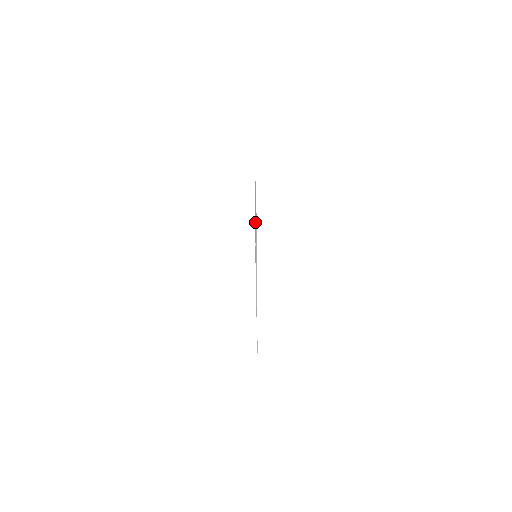
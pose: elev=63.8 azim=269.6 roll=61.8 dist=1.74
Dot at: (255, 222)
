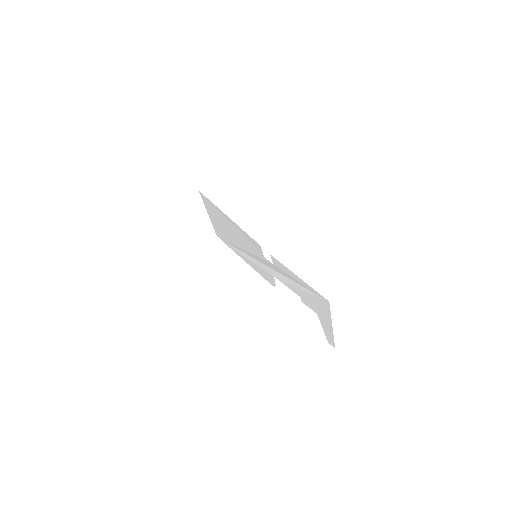
Dot at: (231, 233)
